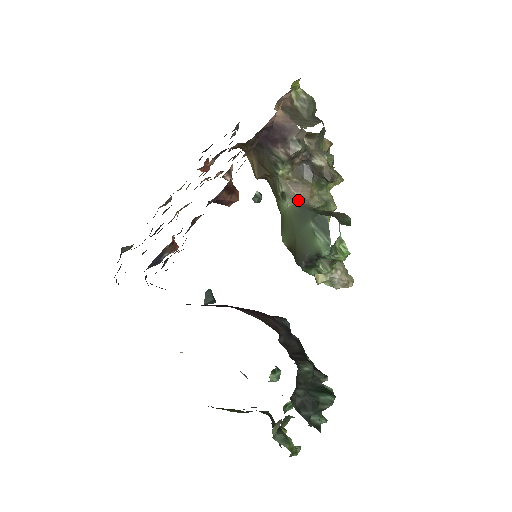
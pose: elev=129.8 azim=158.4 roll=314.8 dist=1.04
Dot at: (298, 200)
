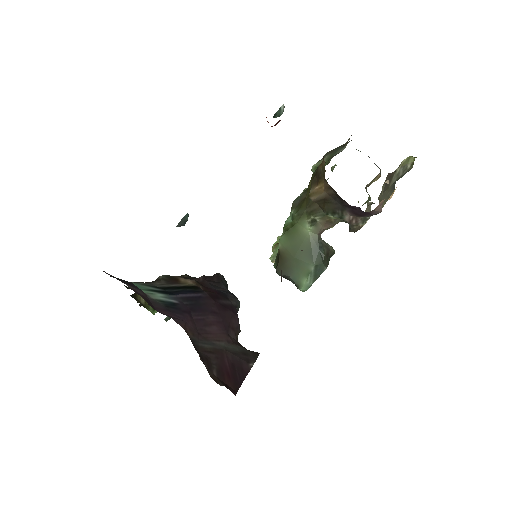
Dot at: (319, 233)
